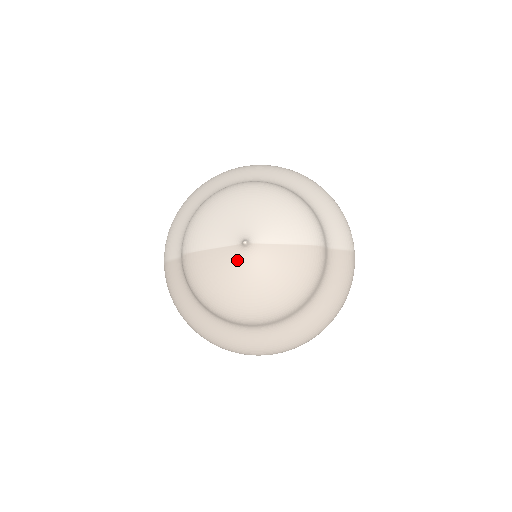
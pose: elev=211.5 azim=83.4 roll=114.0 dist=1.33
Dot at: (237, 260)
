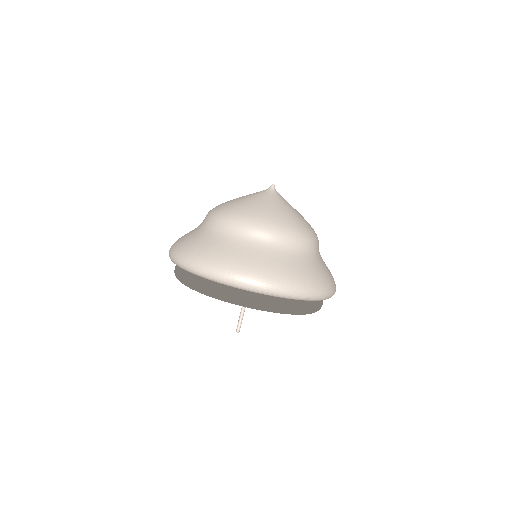
Dot at: (264, 193)
